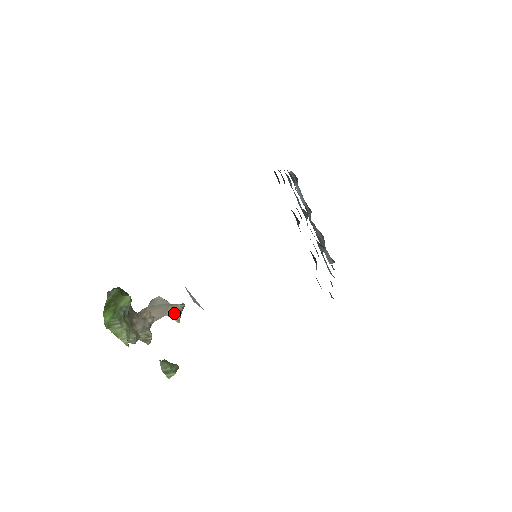
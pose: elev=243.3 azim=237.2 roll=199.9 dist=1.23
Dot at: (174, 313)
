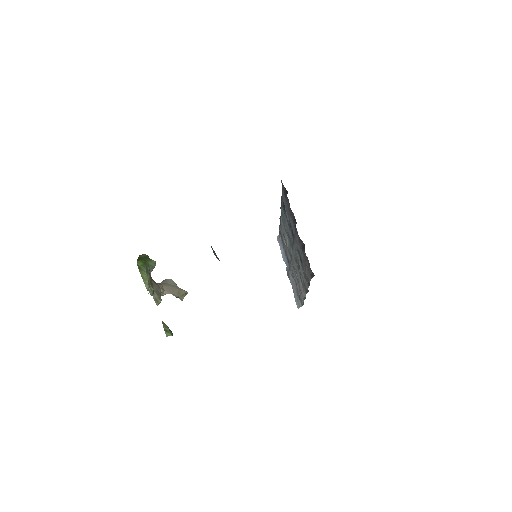
Dot at: (179, 294)
